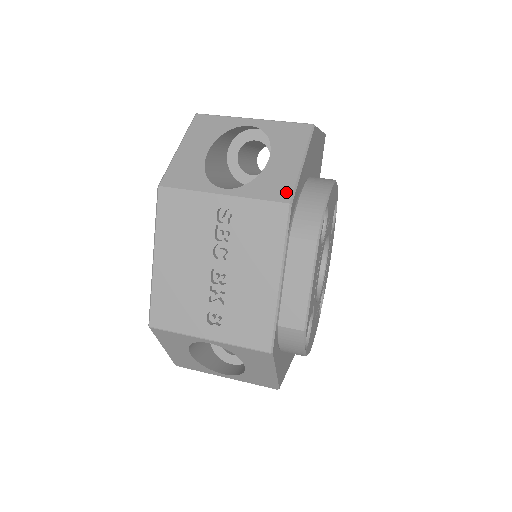
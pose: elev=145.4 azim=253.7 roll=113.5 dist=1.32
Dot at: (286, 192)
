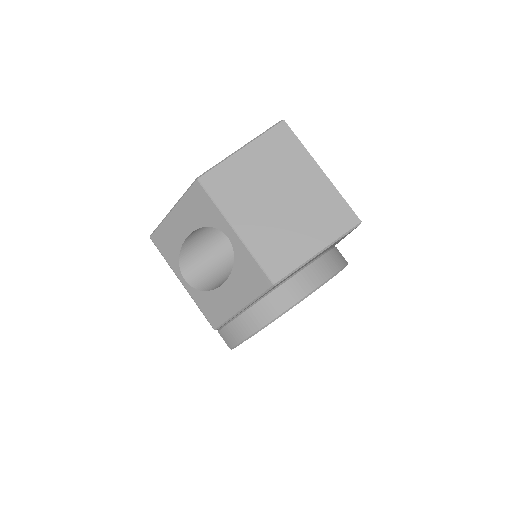
Dot at: (217, 321)
